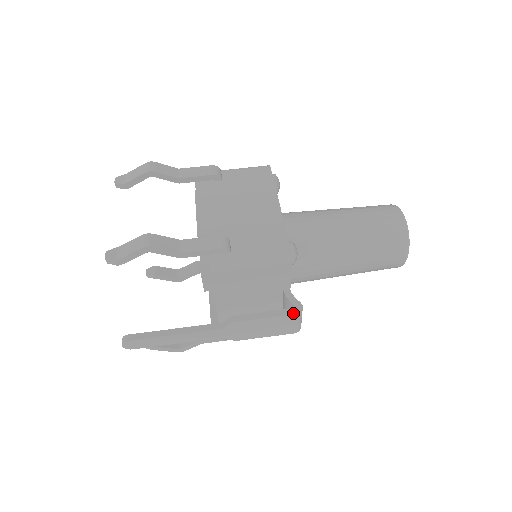
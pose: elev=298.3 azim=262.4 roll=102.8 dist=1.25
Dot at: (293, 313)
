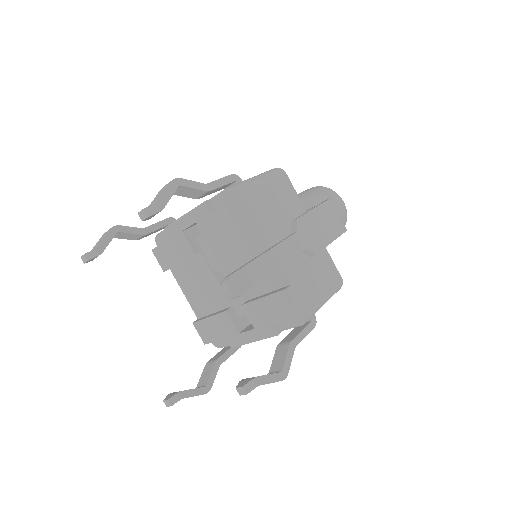
Dot at: (327, 200)
